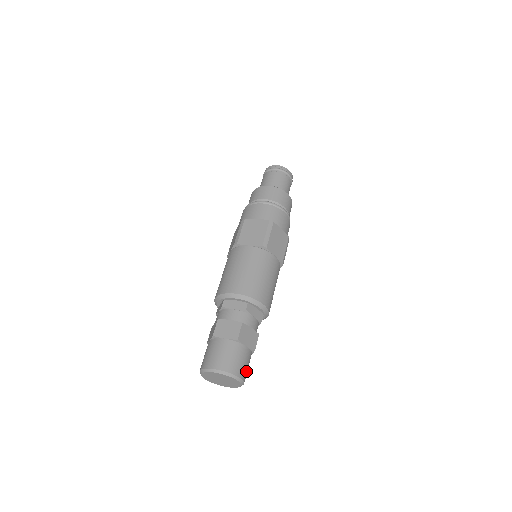
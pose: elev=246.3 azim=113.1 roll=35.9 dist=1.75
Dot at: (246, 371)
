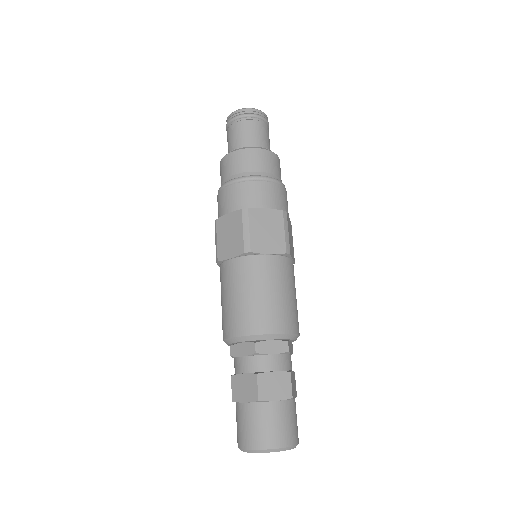
Dot at: occluded
